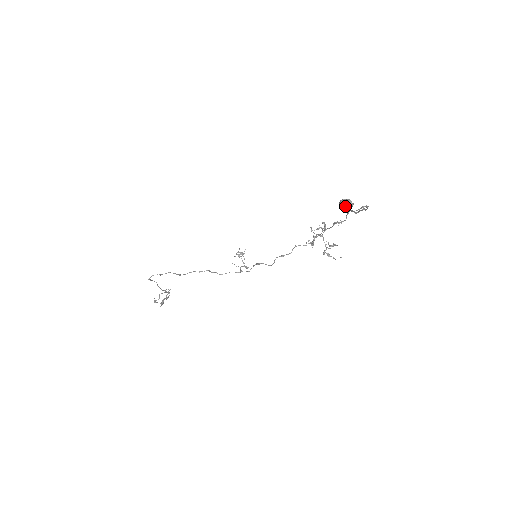
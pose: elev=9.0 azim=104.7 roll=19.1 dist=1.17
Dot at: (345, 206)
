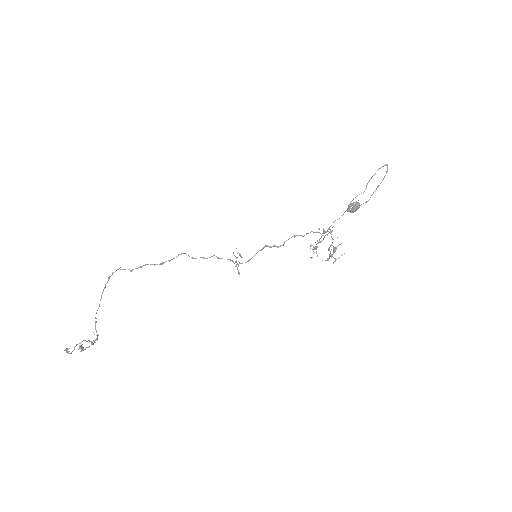
Dot at: (356, 202)
